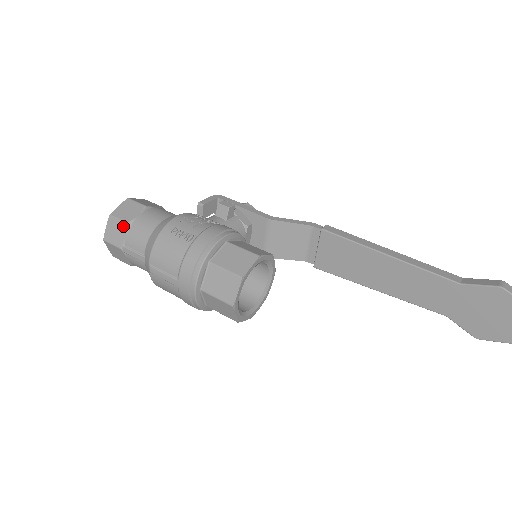
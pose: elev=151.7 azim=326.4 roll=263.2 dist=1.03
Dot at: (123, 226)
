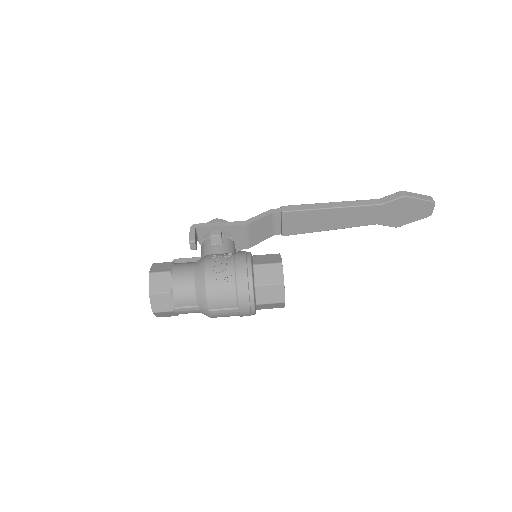
Dot at: (167, 296)
